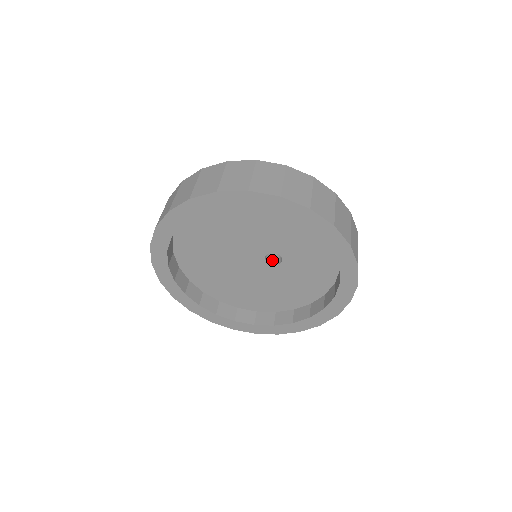
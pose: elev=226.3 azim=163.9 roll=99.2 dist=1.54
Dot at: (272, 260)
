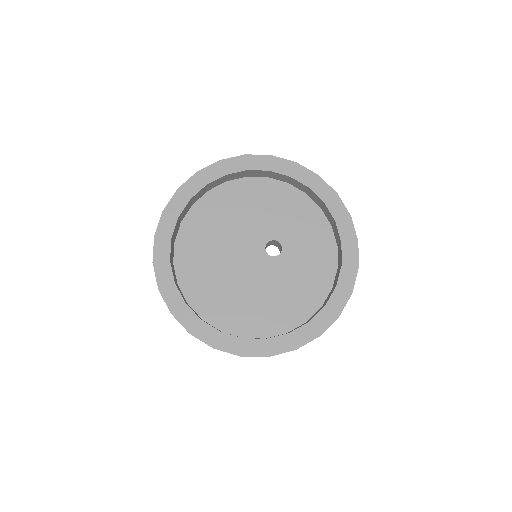
Dot at: (272, 257)
